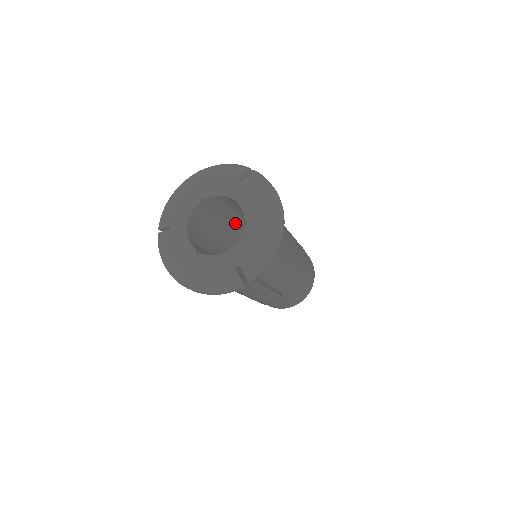
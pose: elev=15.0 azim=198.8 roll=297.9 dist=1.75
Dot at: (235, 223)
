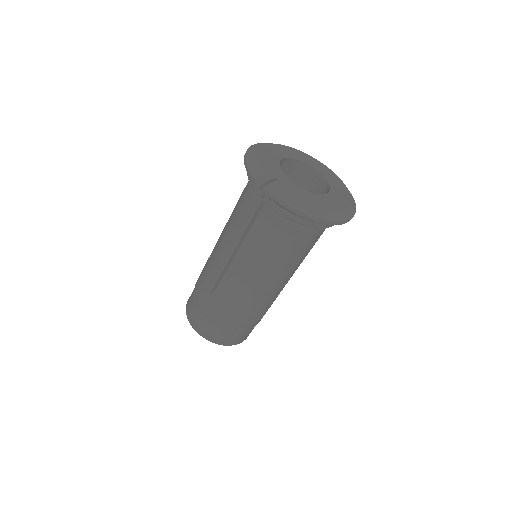
Dot at: occluded
